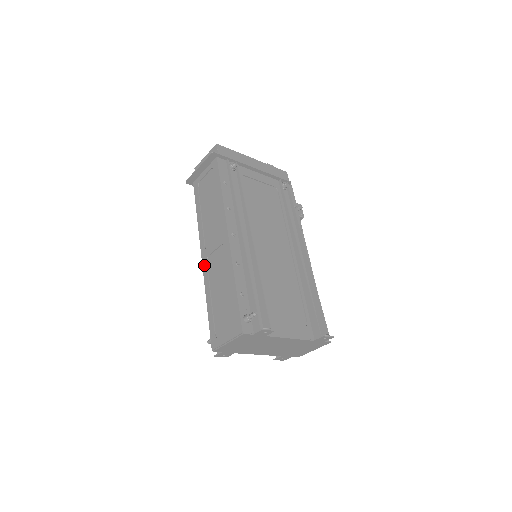
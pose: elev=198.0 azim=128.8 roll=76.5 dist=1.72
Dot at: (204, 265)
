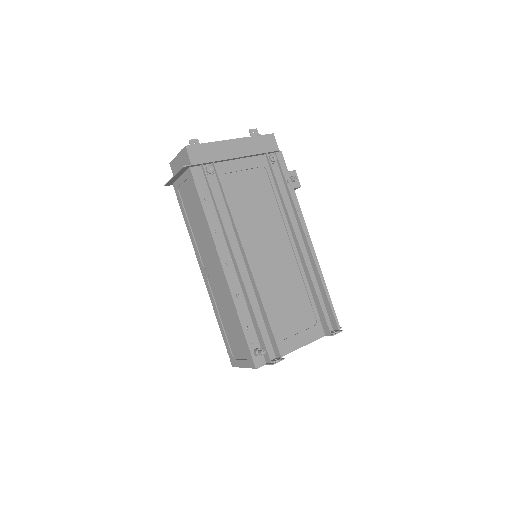
Dot at: (206, 284)
